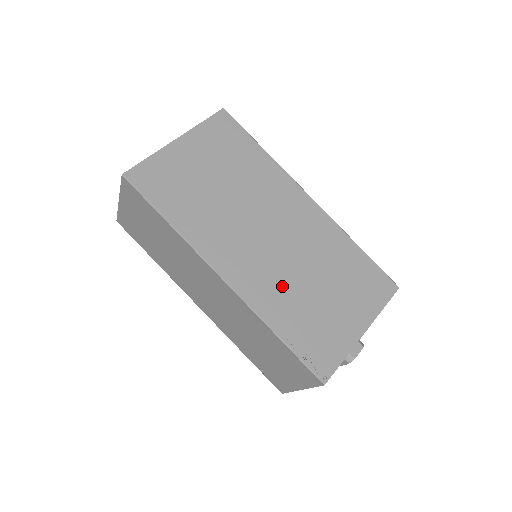
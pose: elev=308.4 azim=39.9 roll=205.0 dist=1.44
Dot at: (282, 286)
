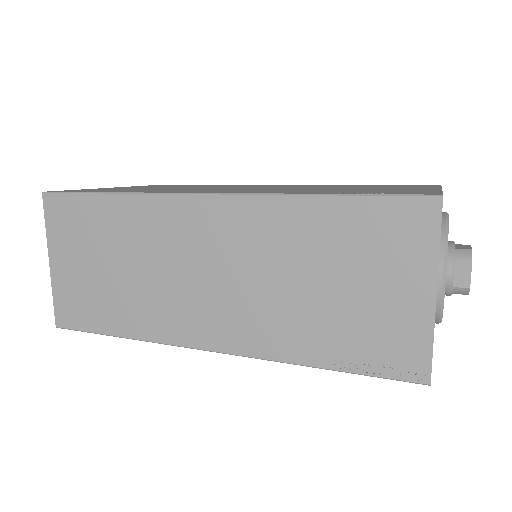
Dot at: (294, 190)
